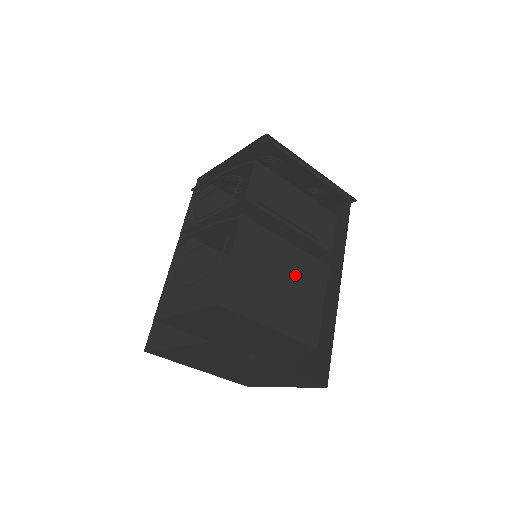
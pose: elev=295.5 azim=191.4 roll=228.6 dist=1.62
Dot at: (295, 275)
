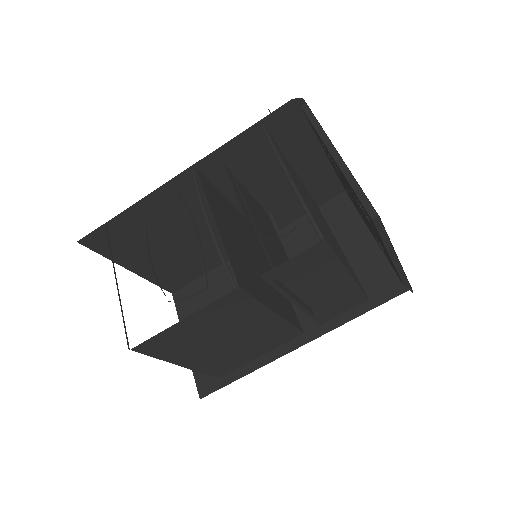
Dot at: (253, 336)
